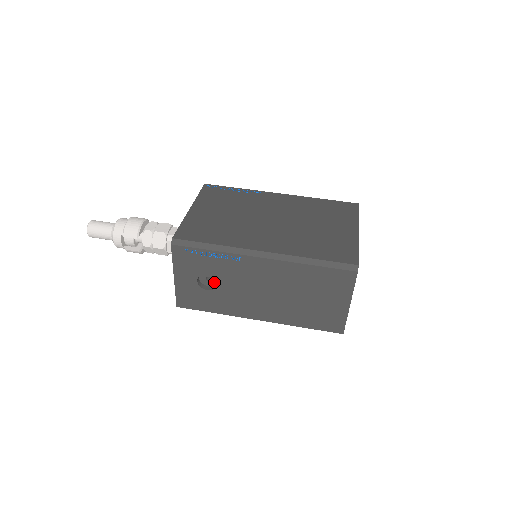
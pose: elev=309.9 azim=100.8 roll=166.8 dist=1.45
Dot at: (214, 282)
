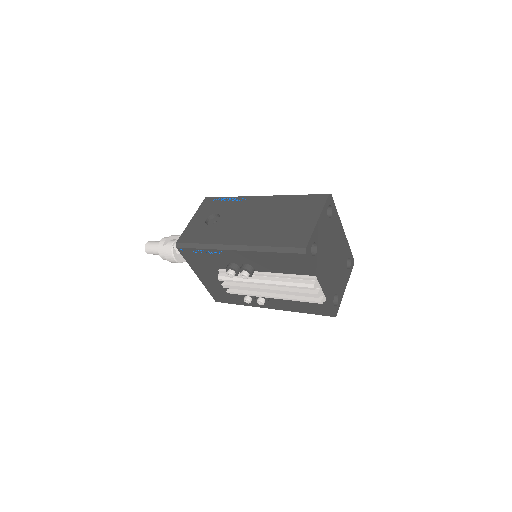
Dot at: occluded
